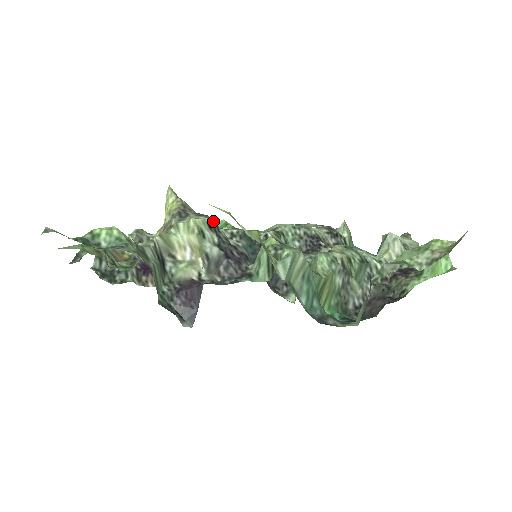
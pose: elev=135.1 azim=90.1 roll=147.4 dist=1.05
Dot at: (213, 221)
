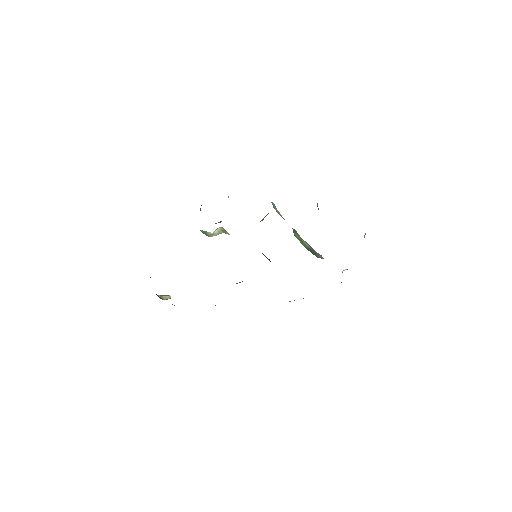
Dot at: occluded
